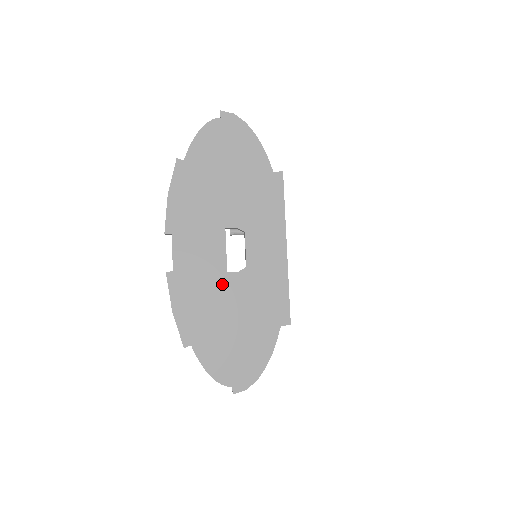
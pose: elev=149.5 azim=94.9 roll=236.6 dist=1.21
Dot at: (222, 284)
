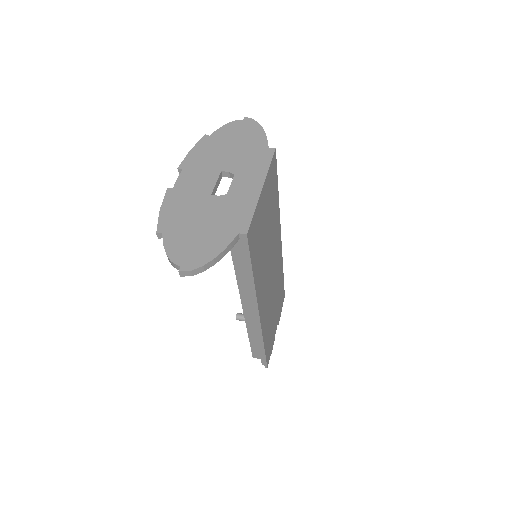
Dot at: (204, 201)
